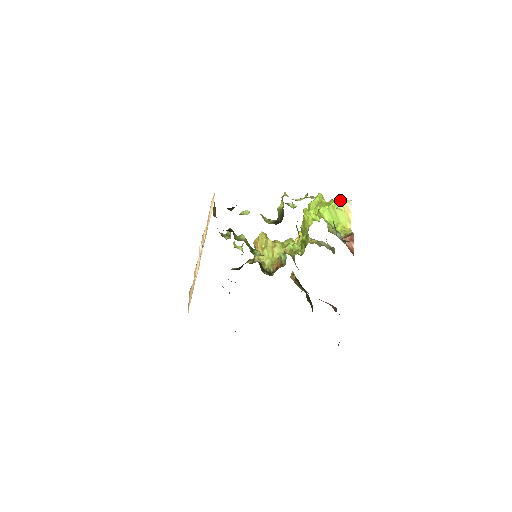
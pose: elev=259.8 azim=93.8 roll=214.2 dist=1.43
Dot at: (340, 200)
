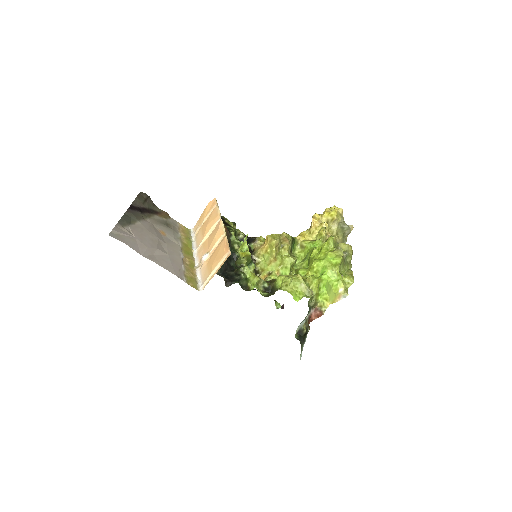
Dot at: (343, 285)
